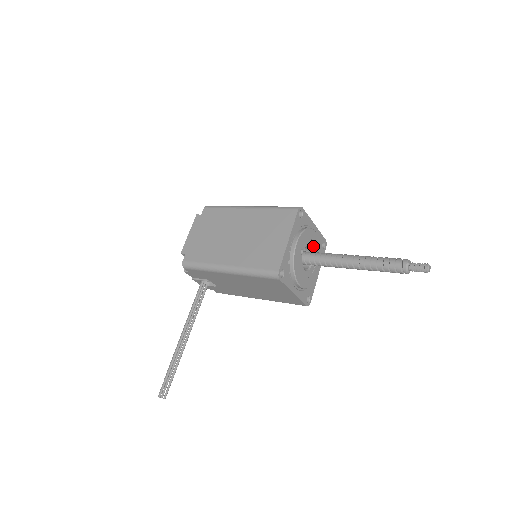
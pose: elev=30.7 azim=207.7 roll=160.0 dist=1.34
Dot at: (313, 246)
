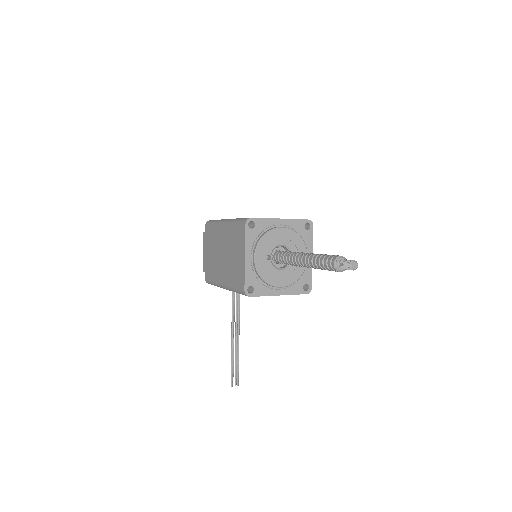
Dot at: (285, 241)
